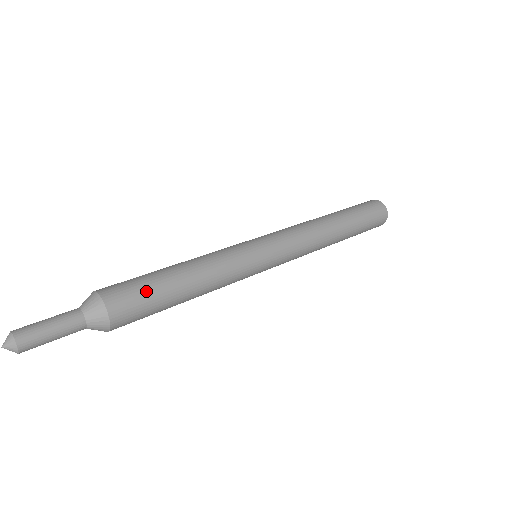
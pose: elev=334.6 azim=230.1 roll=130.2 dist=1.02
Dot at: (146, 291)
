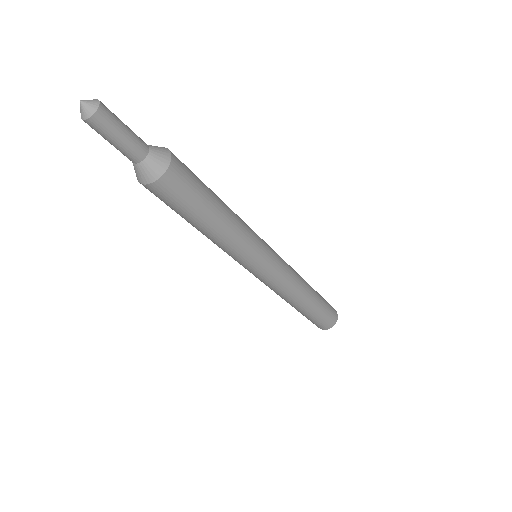
Dot at: (198, 186)
